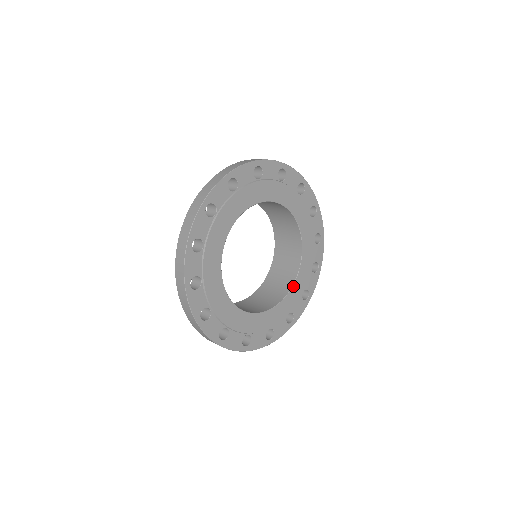
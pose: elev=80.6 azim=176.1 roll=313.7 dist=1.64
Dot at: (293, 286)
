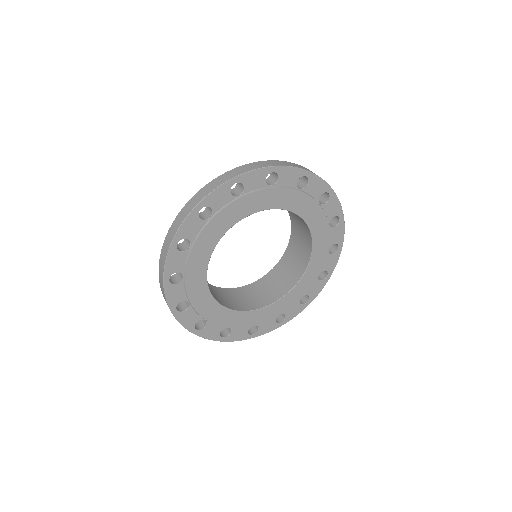
Dot at: (304, 274)
